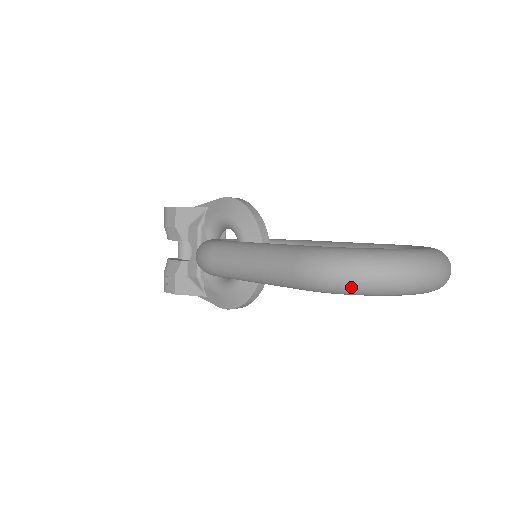
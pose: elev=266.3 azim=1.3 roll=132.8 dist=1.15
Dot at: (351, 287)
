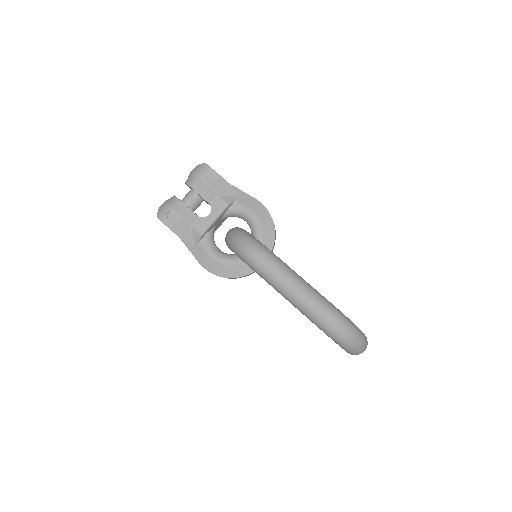
Dot at: (343, 341)
